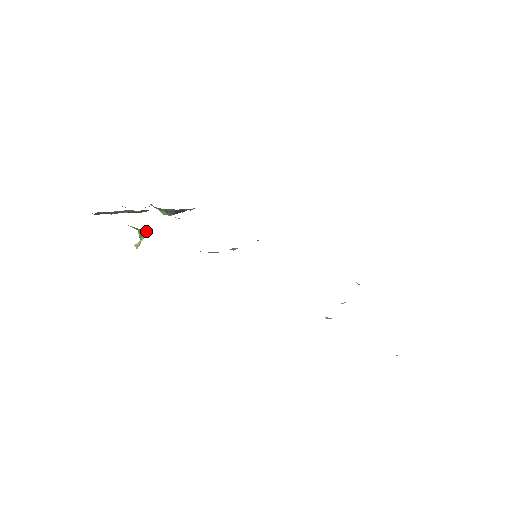
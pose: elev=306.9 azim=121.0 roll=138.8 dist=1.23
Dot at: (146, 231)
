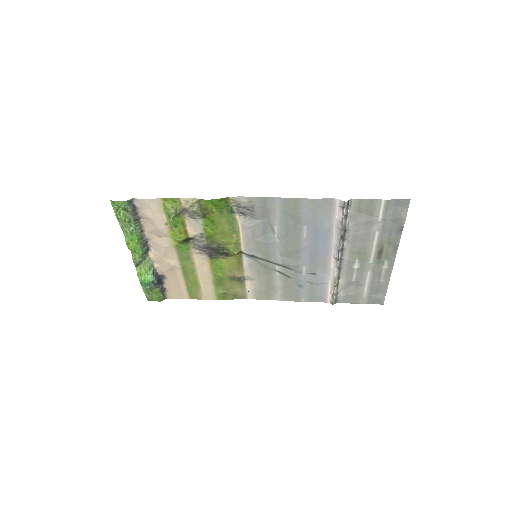
Dot at: (178, 207)
